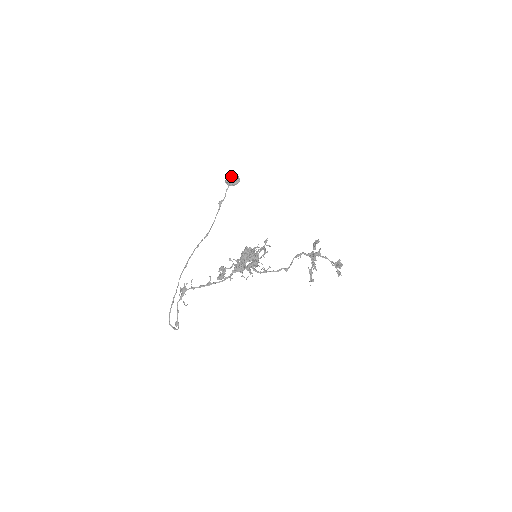
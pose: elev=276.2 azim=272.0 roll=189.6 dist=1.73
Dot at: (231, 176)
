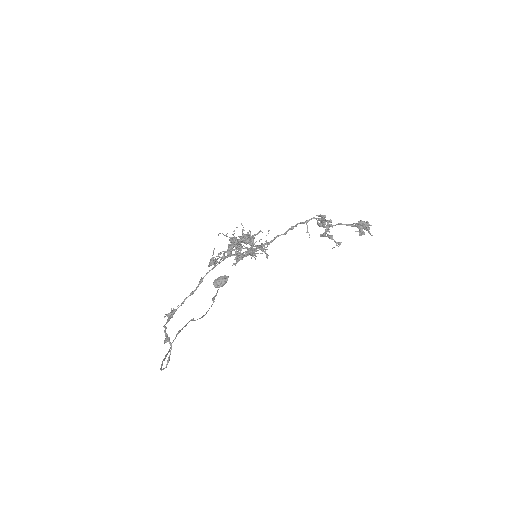
Dot at: (217, 278)
